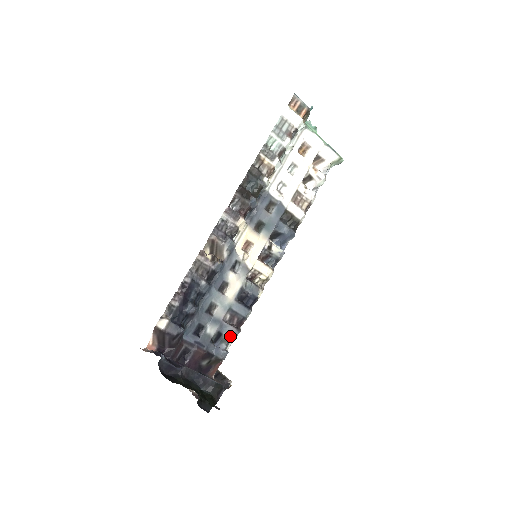
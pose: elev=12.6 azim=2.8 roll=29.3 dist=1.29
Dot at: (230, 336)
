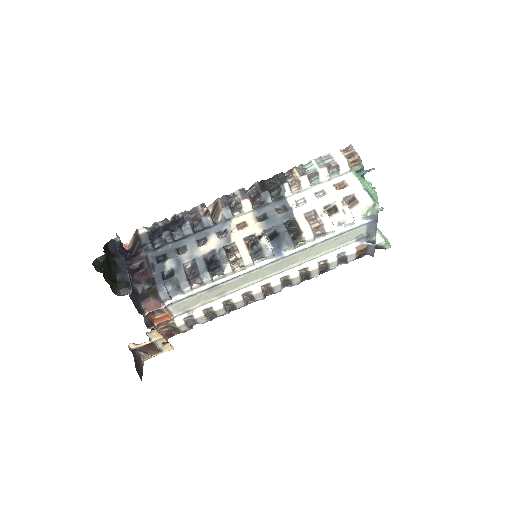
Dot at: (178, 280)
